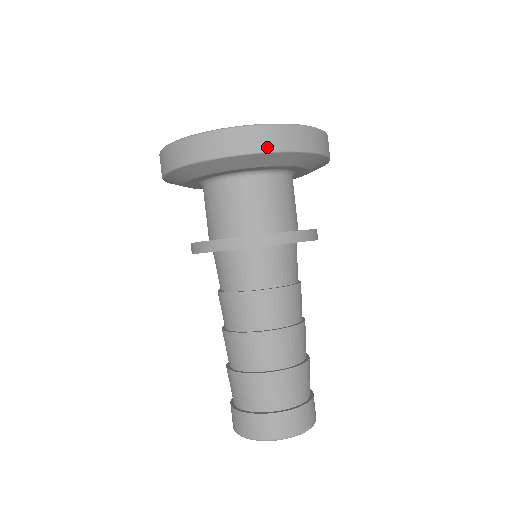
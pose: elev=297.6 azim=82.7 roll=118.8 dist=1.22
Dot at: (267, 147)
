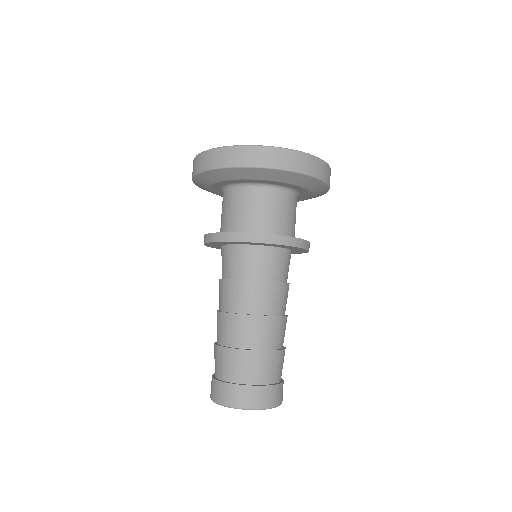
Dot at: (276, 165)
